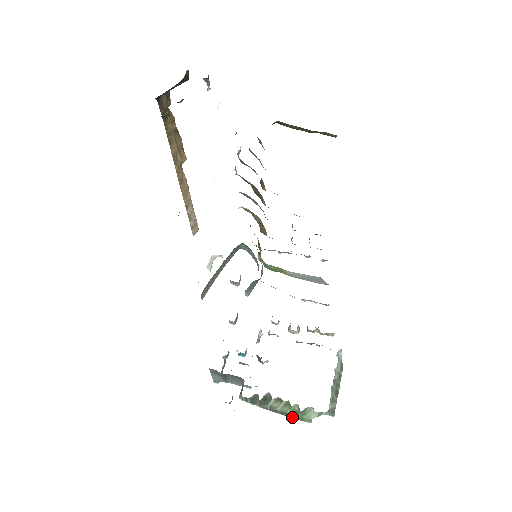
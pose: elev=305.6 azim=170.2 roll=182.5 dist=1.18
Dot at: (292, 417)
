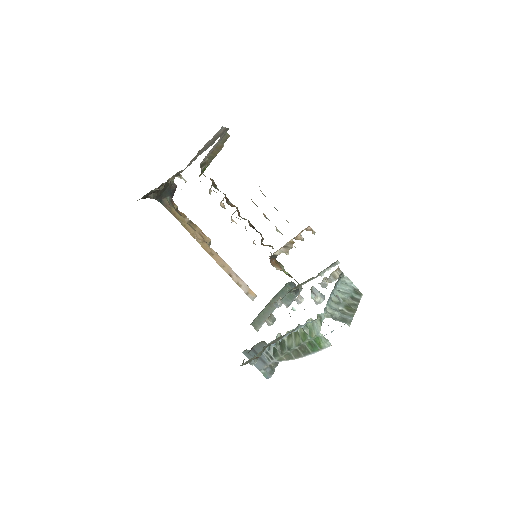
Dot at: (313, 350)
